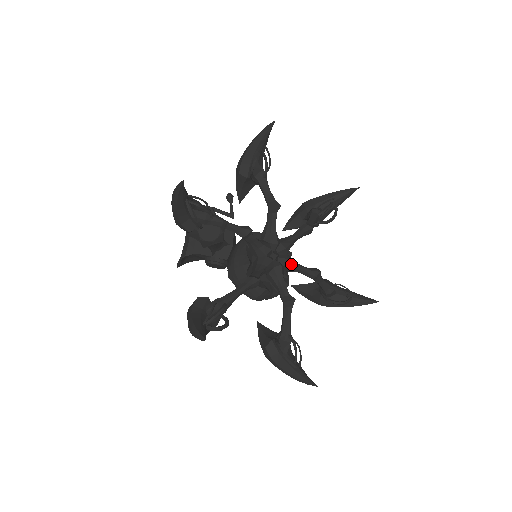
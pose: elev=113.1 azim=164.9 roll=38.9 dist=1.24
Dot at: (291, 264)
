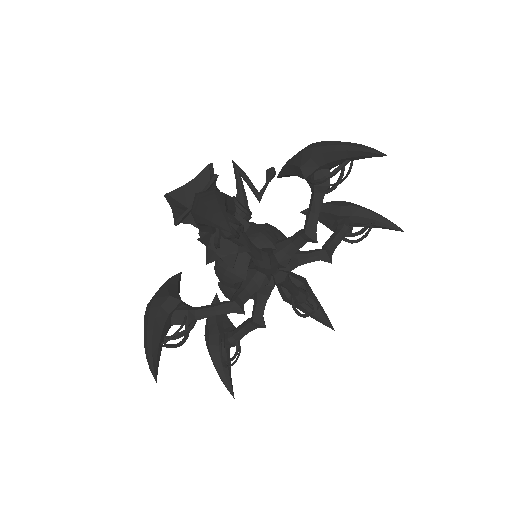
Dot at: (284, 284)
